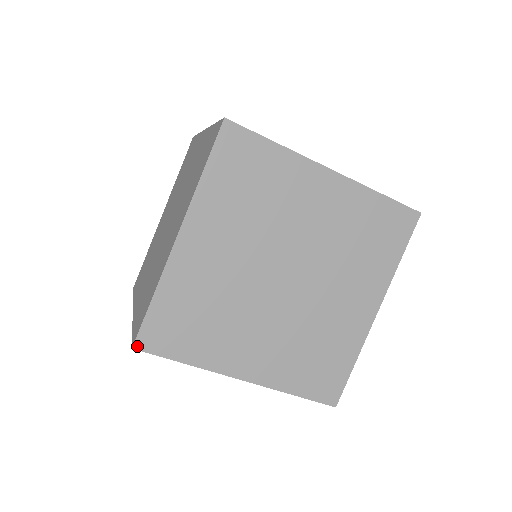
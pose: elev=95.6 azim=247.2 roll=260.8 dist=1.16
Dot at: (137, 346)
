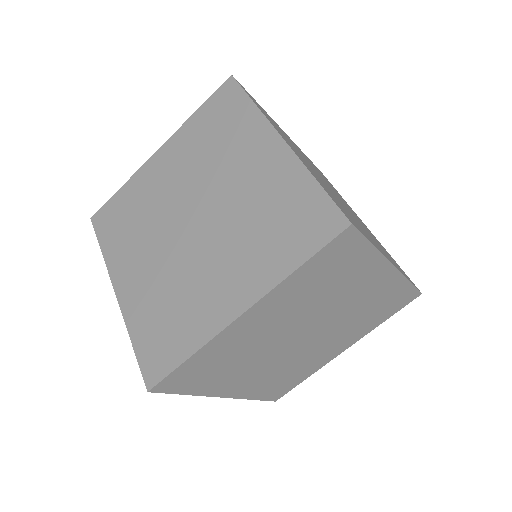
Dot at: (93, 218)
